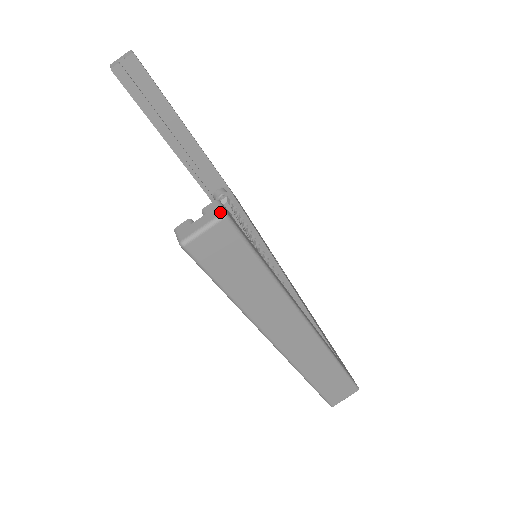
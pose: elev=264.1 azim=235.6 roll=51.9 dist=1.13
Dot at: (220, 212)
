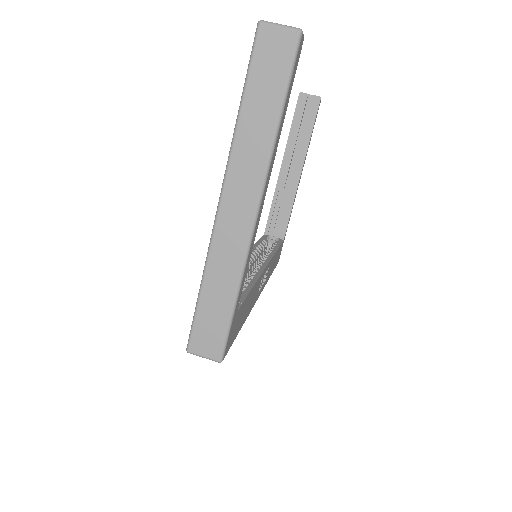
Dot at: occluded
